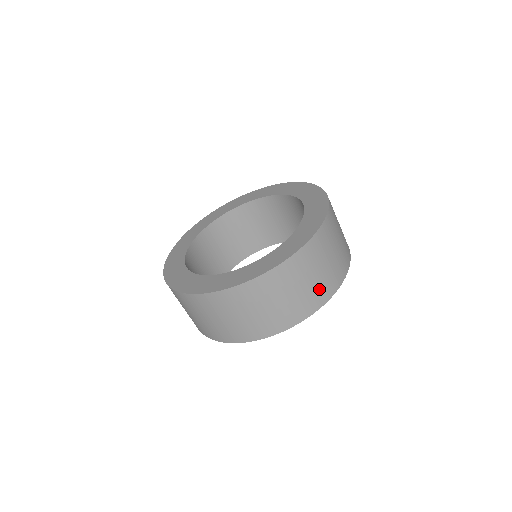
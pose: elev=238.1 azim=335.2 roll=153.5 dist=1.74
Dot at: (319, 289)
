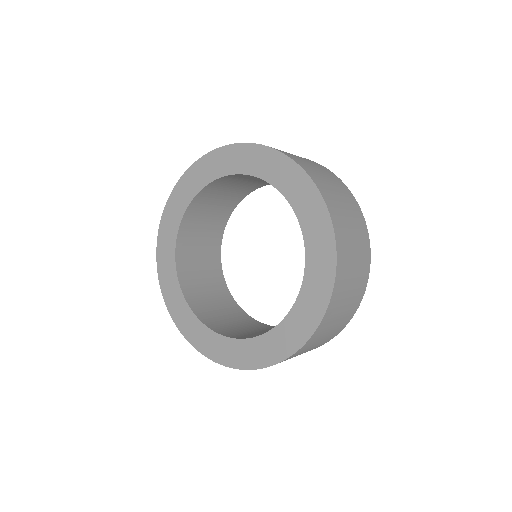
Dot at: (337, 329)
